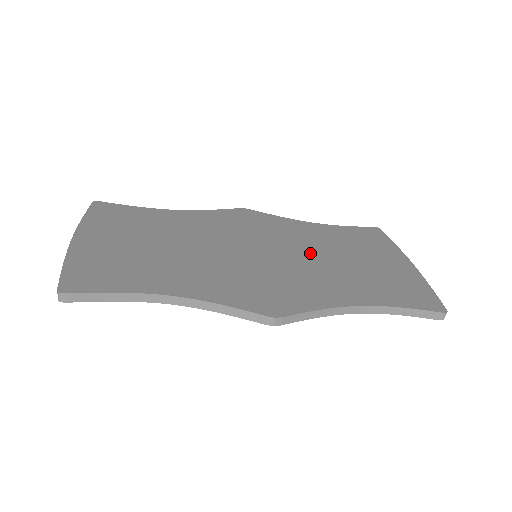
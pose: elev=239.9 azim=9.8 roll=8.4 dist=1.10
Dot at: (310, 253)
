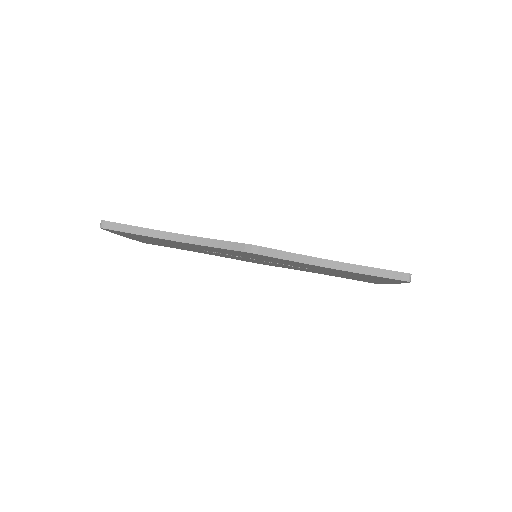
Dot at: occluded
